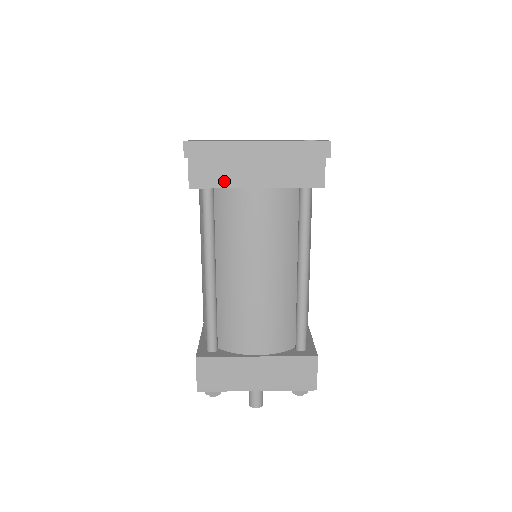
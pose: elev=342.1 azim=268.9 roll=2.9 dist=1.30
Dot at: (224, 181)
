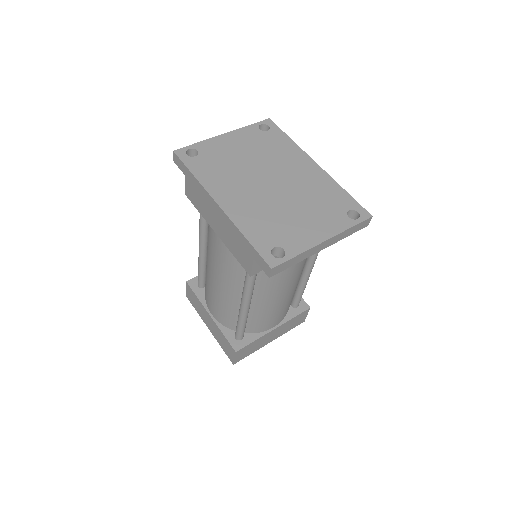
Dot at: occluded
